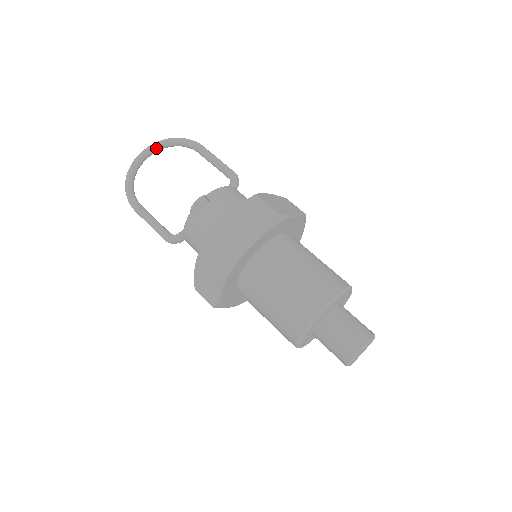
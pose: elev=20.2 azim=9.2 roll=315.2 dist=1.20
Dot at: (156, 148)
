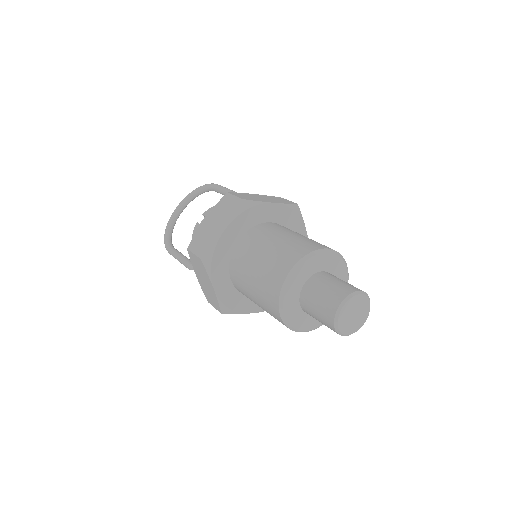
Dot at: (186, 201)
